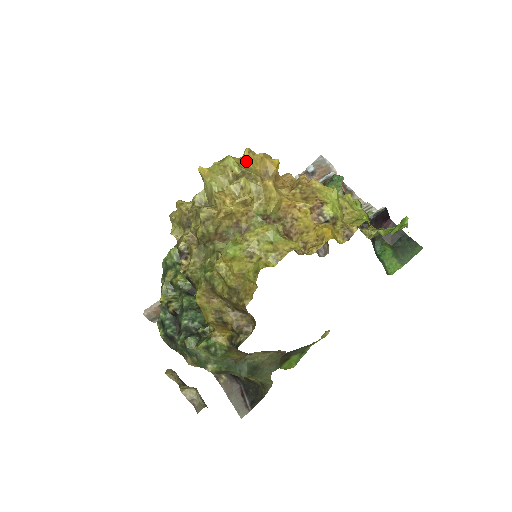
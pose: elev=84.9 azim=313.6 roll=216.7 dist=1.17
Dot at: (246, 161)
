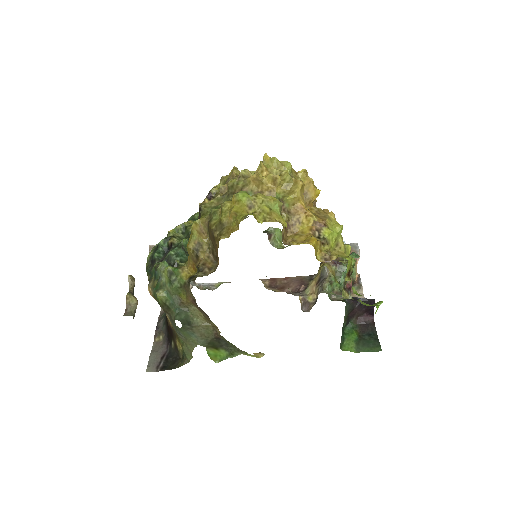
Dot at: (298, 175)
